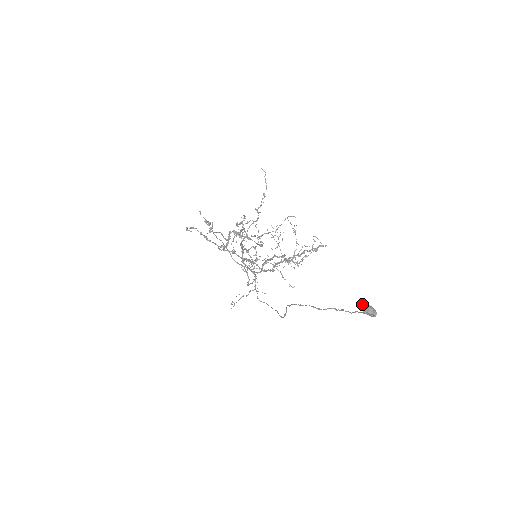
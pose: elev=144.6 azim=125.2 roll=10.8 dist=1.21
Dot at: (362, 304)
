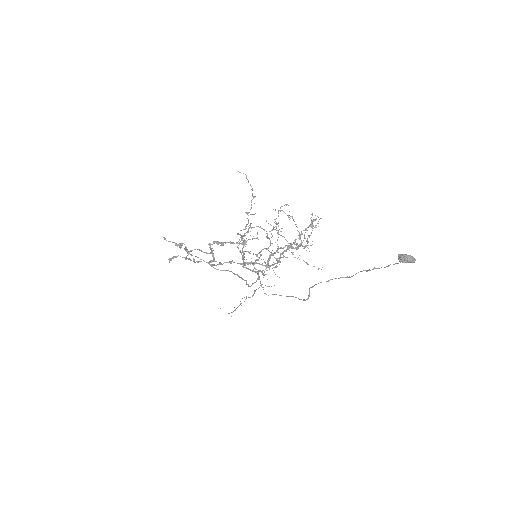
Dot at: (398, 256)
